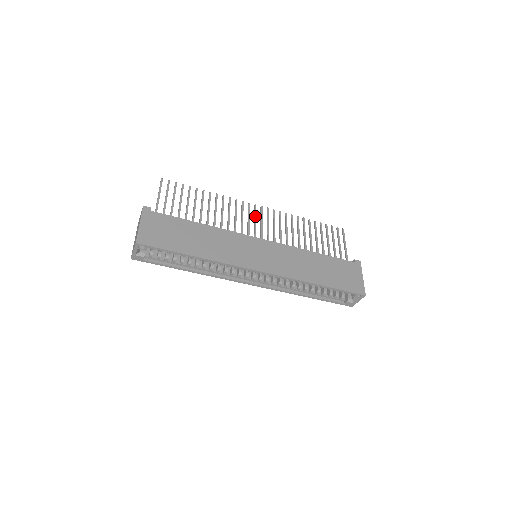
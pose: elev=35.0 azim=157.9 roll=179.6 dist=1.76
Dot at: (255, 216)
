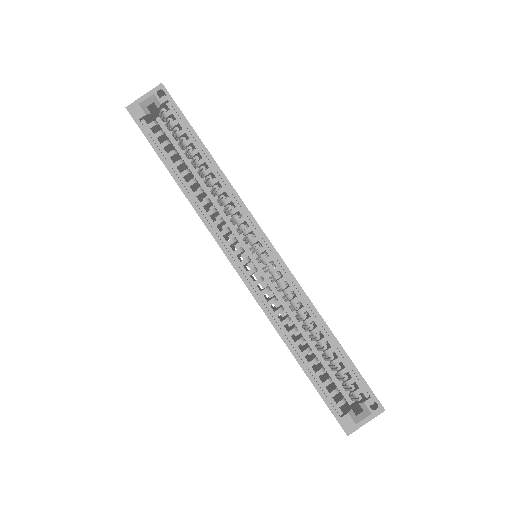
Dot at: occluded
